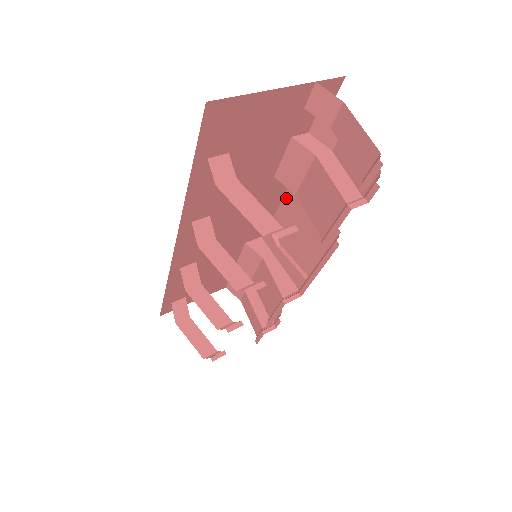
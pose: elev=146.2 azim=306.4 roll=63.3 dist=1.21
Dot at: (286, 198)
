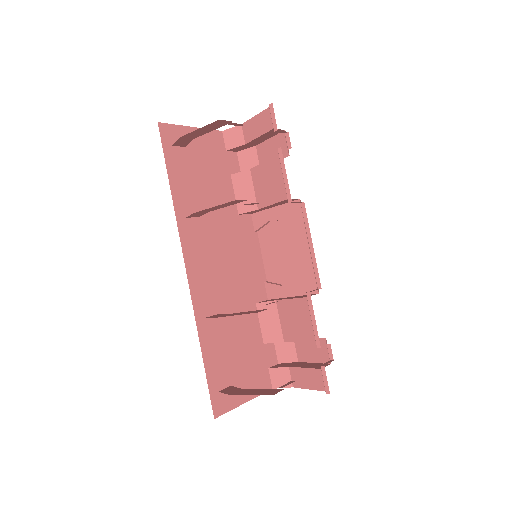
Dot at: (261, 243)
